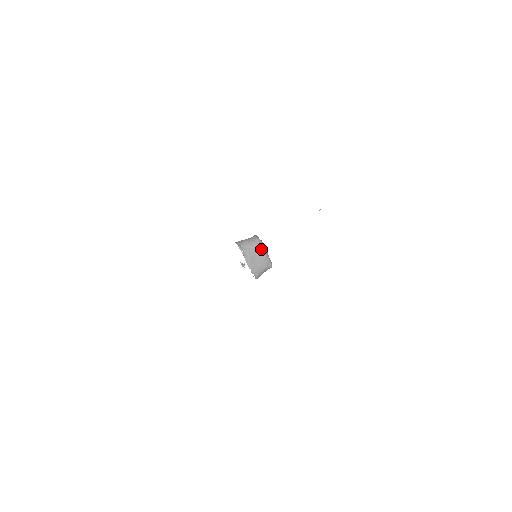
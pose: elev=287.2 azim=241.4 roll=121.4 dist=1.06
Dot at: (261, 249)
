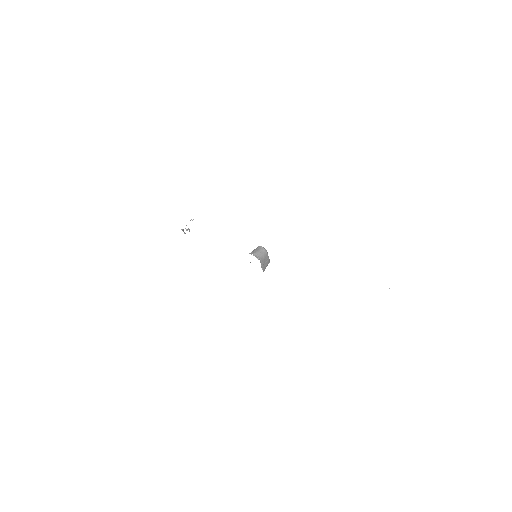
Dot at: (267, 256)
